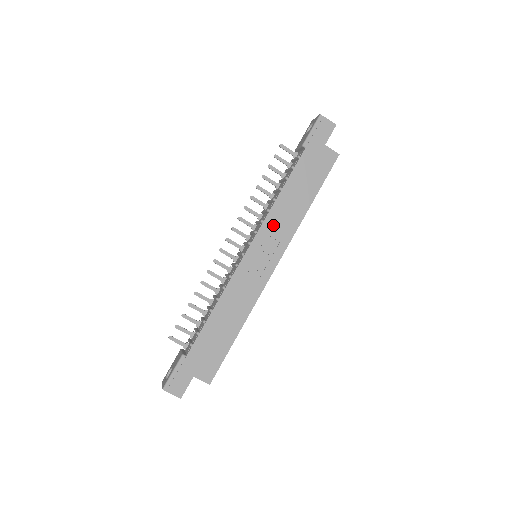
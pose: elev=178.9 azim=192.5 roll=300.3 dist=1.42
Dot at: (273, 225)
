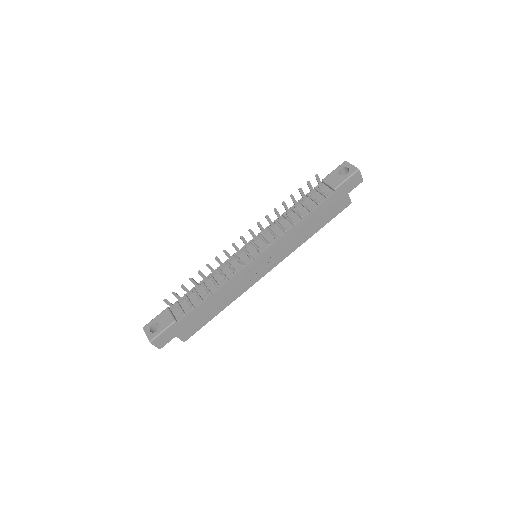
Dot at: (283, 243)
